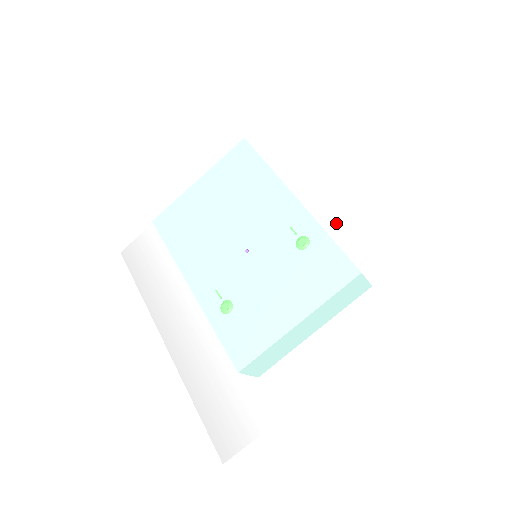
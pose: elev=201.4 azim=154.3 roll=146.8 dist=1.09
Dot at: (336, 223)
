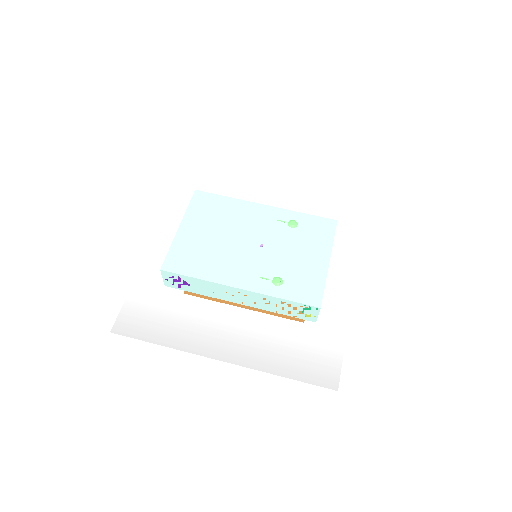
Dot at: occluded
